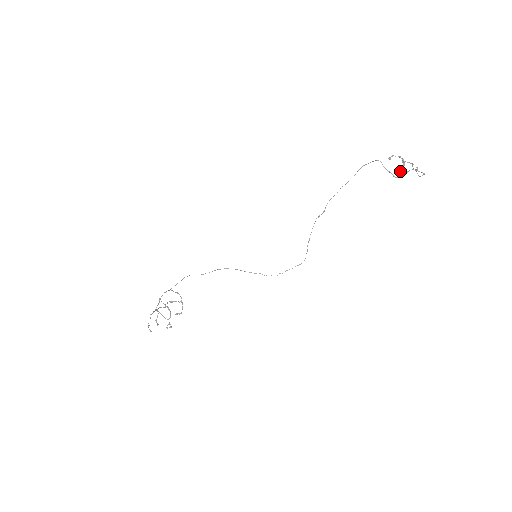
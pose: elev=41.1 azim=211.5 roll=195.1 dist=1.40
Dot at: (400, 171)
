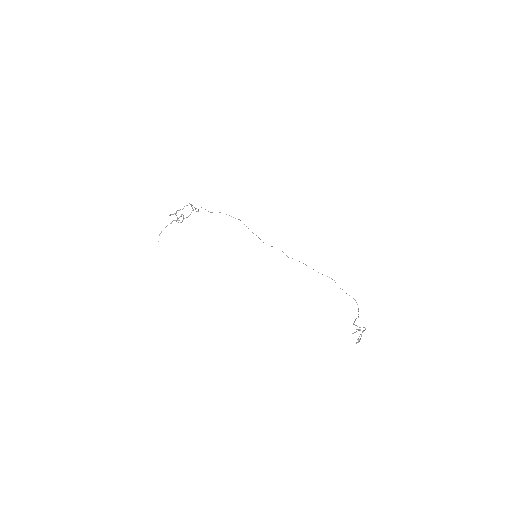
Dot at: (353, 333)
